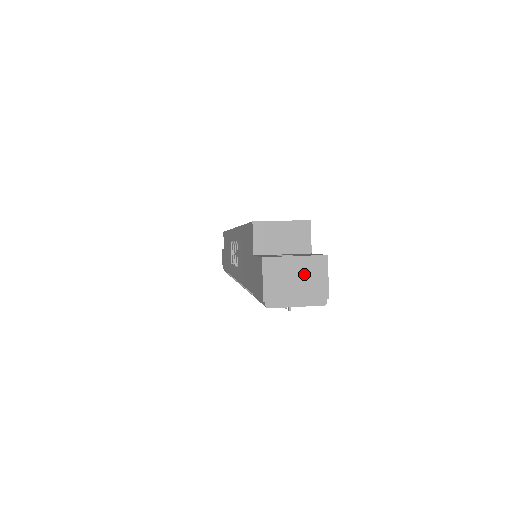
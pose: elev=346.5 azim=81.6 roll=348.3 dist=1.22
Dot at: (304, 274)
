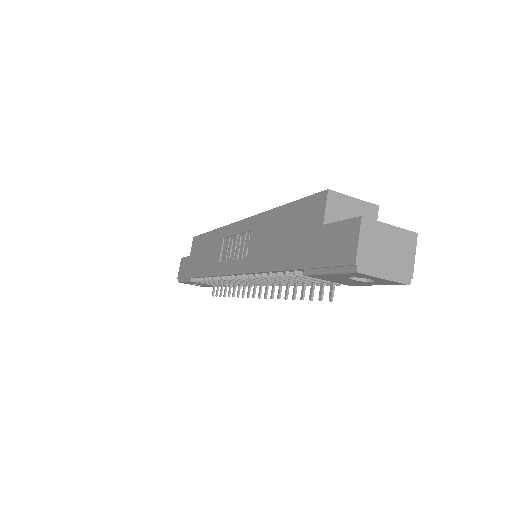
Dot at: (395, 246)
